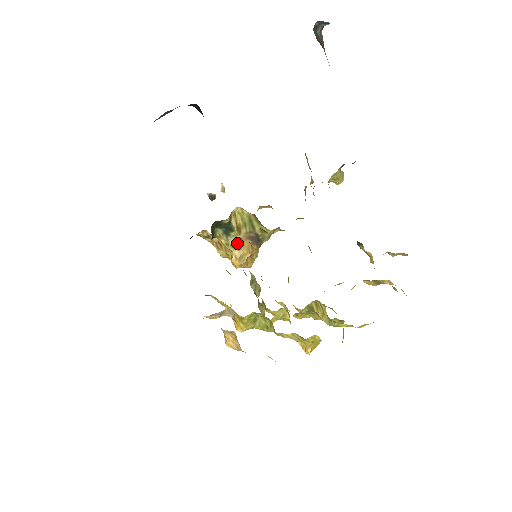
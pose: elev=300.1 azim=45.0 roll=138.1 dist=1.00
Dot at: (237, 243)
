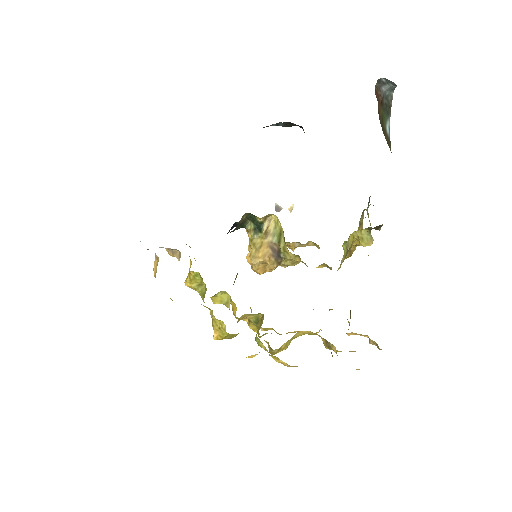
Dot at: (258, 244)
